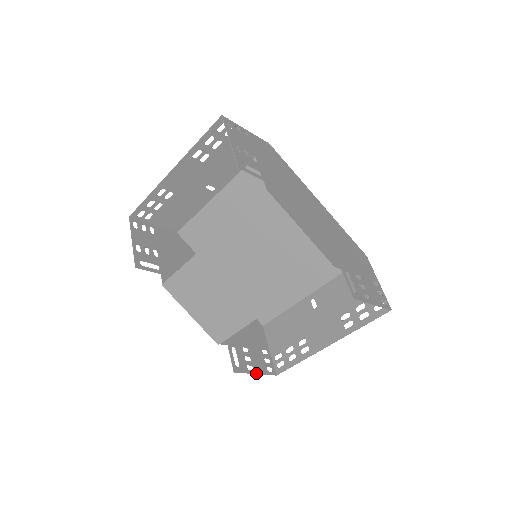
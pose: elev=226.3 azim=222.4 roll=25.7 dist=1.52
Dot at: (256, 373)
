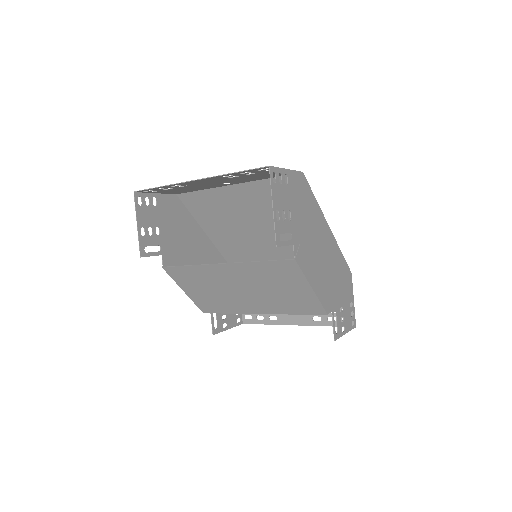
Dot at: occluded
